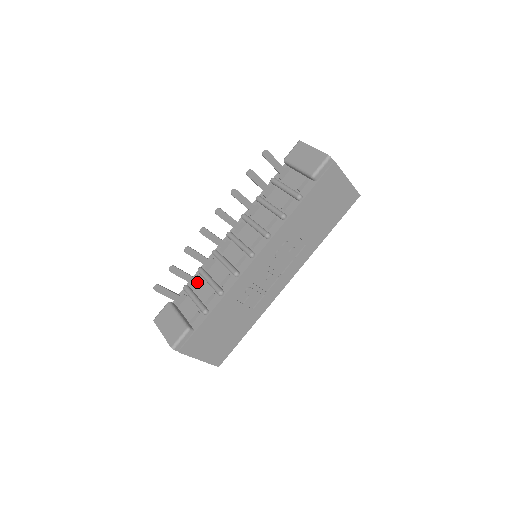
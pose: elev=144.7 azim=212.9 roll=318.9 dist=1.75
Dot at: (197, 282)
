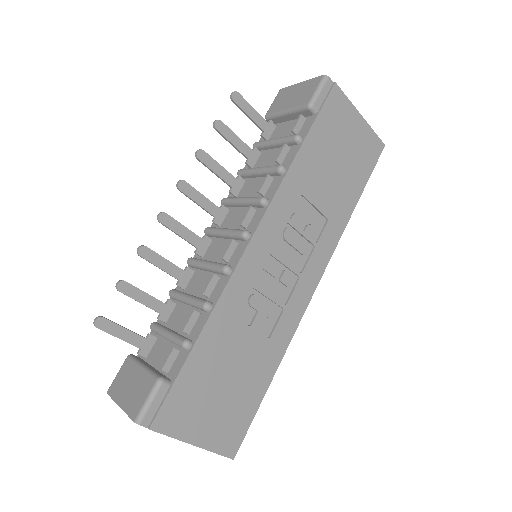
Dot at: (170, 311)
